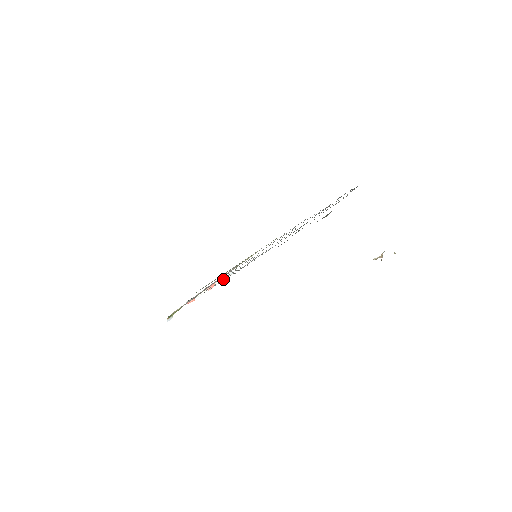
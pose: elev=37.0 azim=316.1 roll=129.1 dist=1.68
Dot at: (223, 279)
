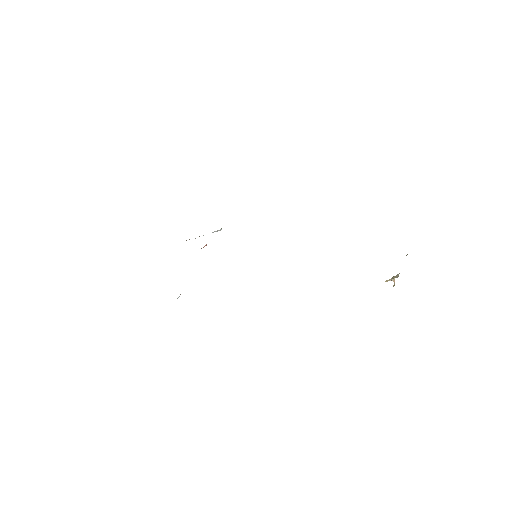
Dot at: occluded
